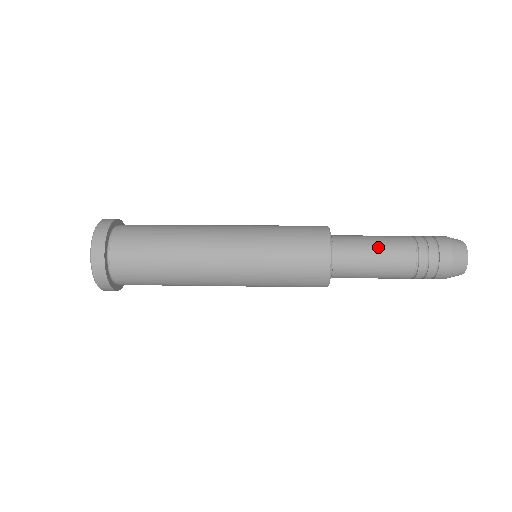
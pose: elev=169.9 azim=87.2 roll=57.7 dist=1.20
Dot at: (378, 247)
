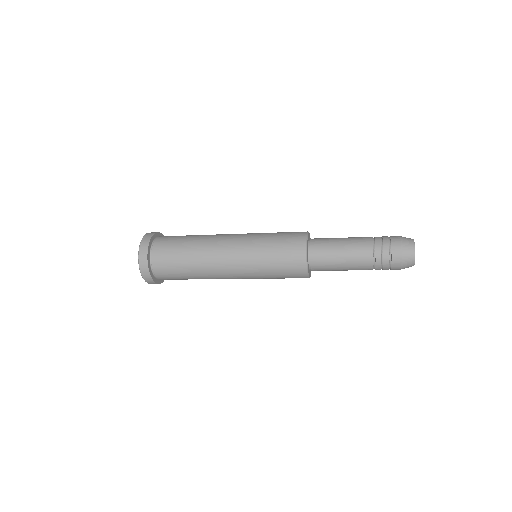
Dot at: (344, 256)
